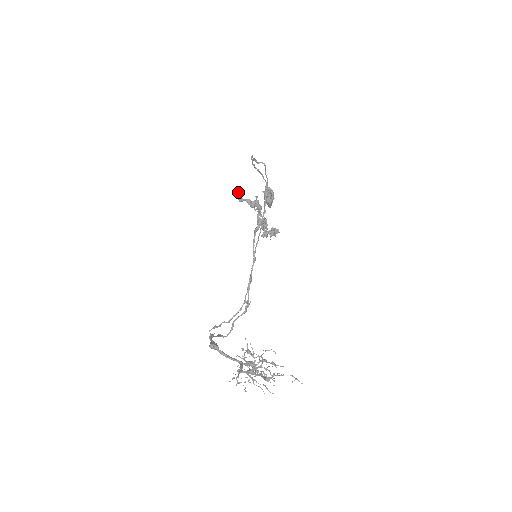
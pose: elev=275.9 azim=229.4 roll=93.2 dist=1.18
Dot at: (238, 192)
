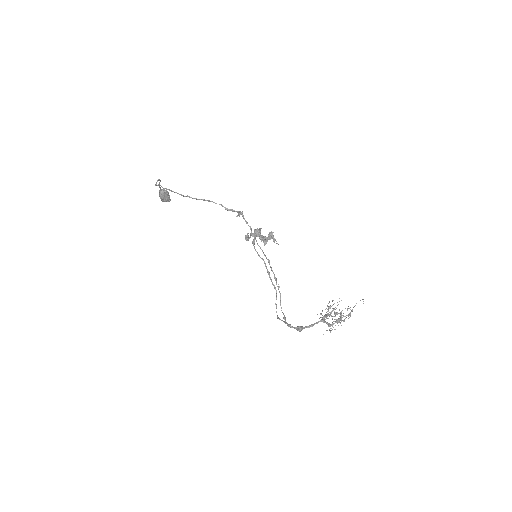
Dot at: (245, 236)
